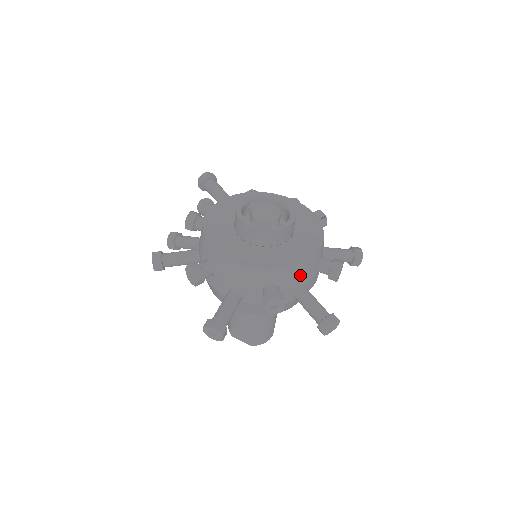
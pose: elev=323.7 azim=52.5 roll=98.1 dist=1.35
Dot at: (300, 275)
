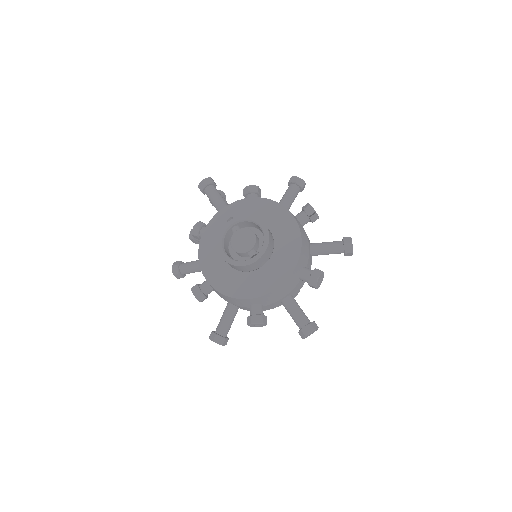
Dot at: (278, 294)
